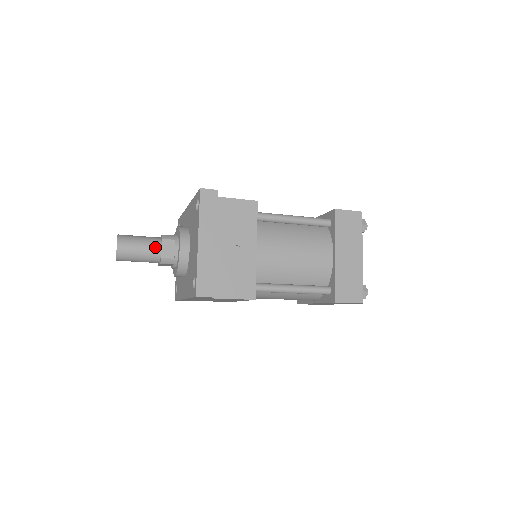
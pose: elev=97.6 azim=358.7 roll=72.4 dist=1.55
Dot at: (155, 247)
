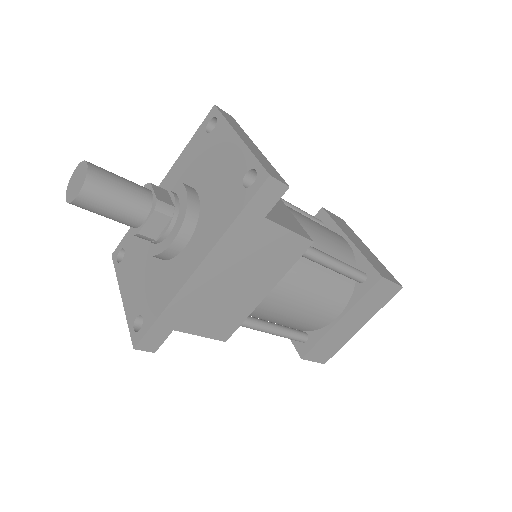
Dot at: (143, 188)
